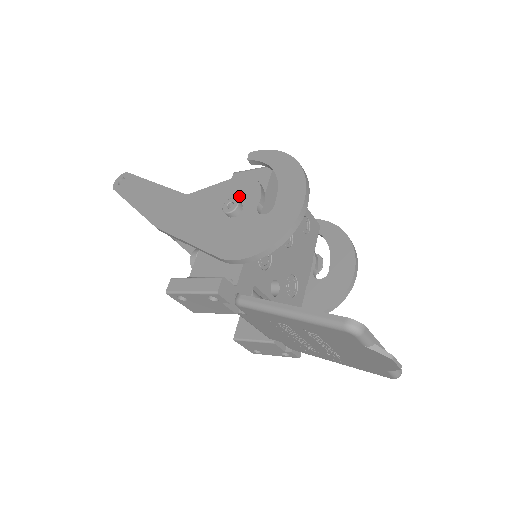
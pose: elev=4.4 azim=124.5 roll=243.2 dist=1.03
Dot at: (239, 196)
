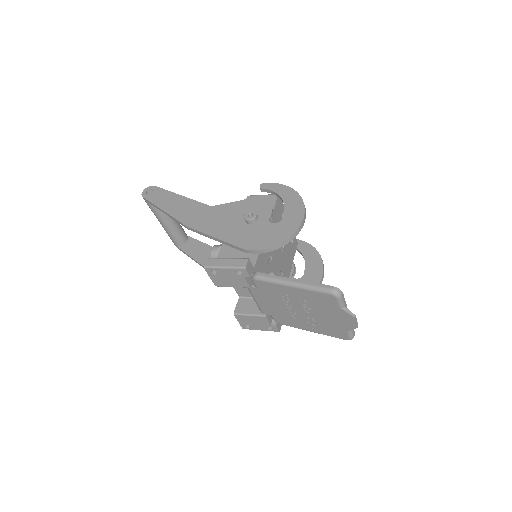
Dot at: (255, 211)
